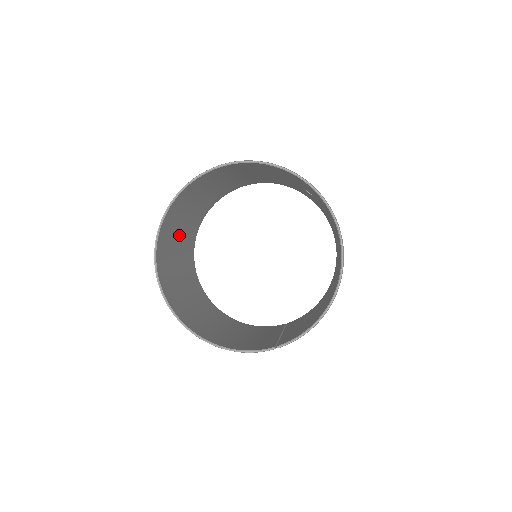
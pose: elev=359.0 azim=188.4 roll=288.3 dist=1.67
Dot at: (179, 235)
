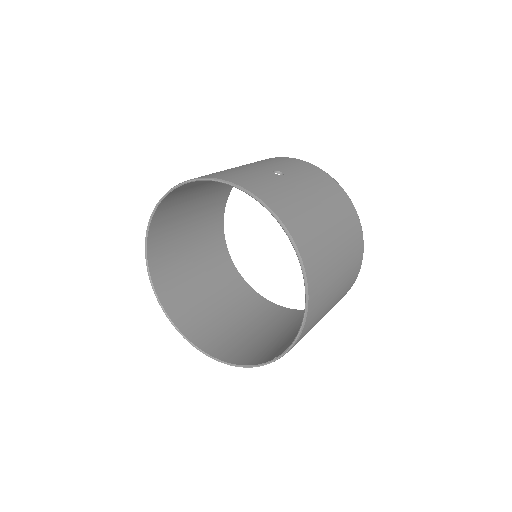
Dot at: (189, 254)
